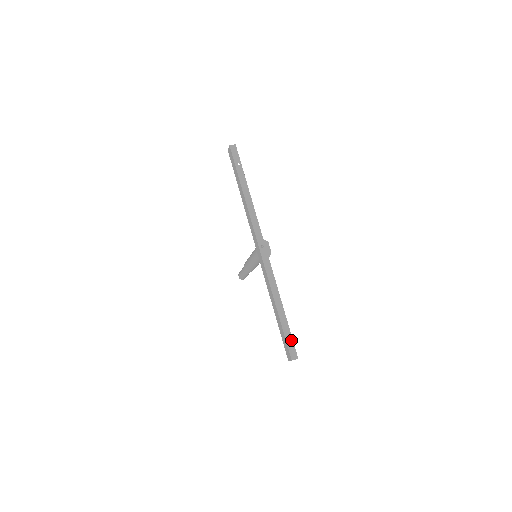
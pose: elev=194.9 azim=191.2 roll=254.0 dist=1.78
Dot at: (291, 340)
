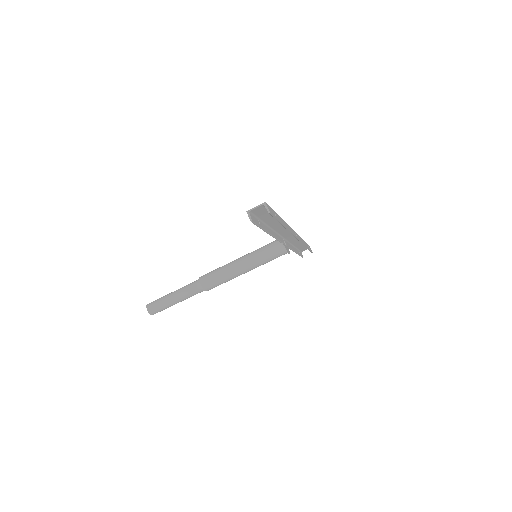
Dot at: (275, 216)
